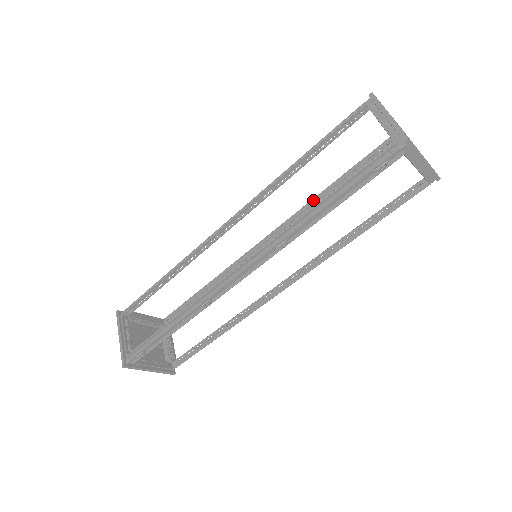
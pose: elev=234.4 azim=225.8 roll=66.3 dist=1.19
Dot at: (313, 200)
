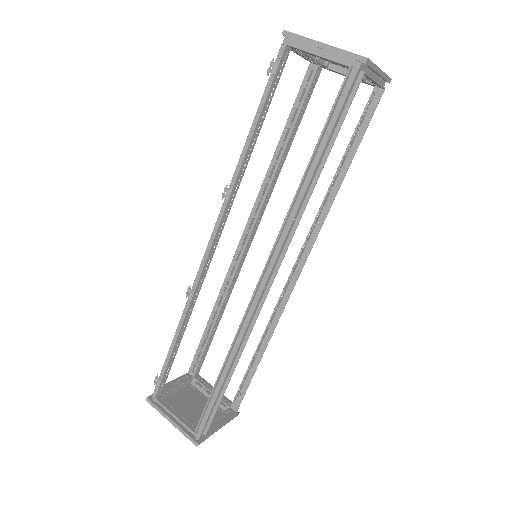
Dot at: (327, 197)
